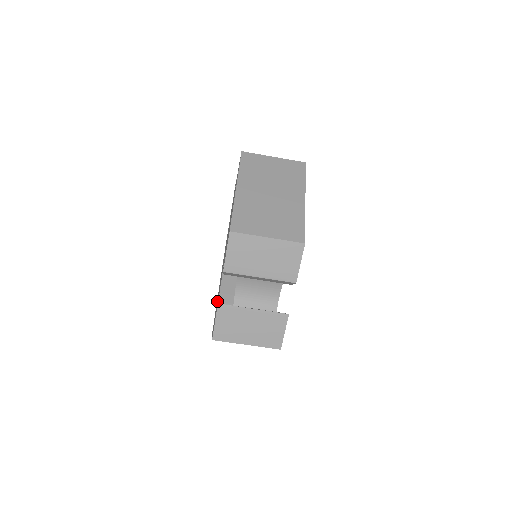
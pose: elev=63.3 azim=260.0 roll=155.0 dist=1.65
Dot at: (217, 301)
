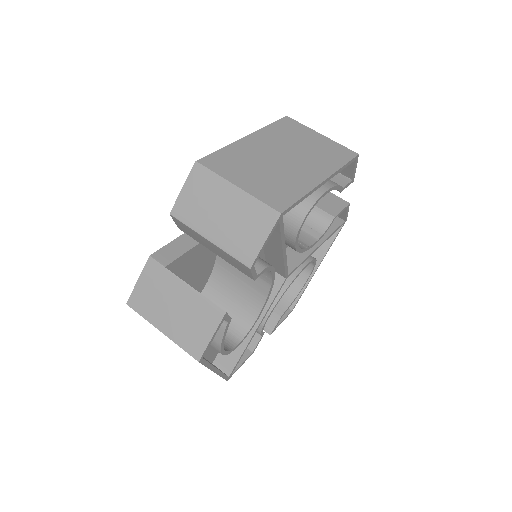
Dot at: occluded
